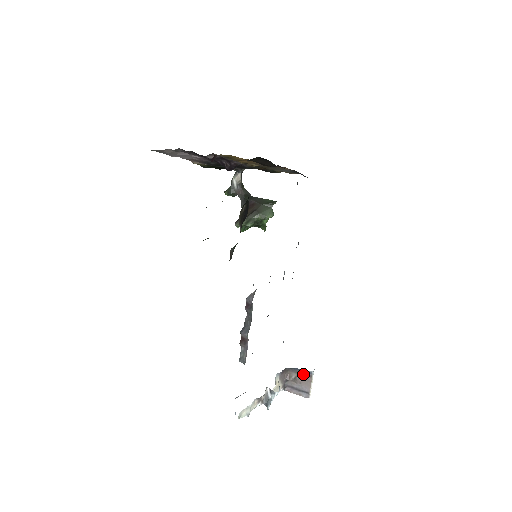
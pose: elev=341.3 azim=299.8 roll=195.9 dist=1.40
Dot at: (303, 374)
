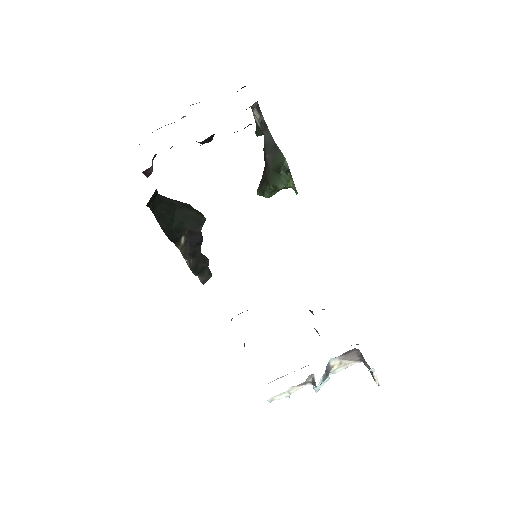
Dot at: (367, 364)
